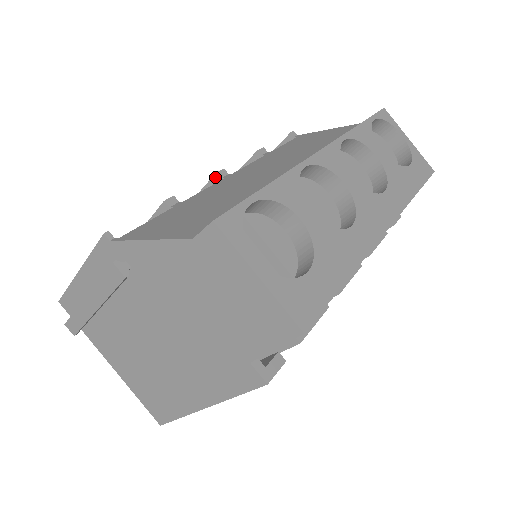
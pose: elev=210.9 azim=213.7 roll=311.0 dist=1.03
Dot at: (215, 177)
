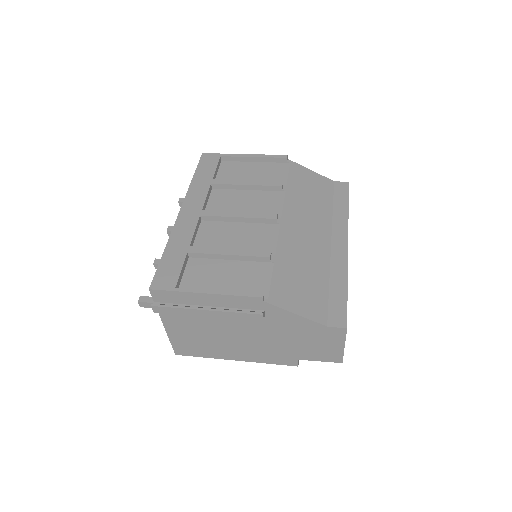
Dot at: (273, 220)
